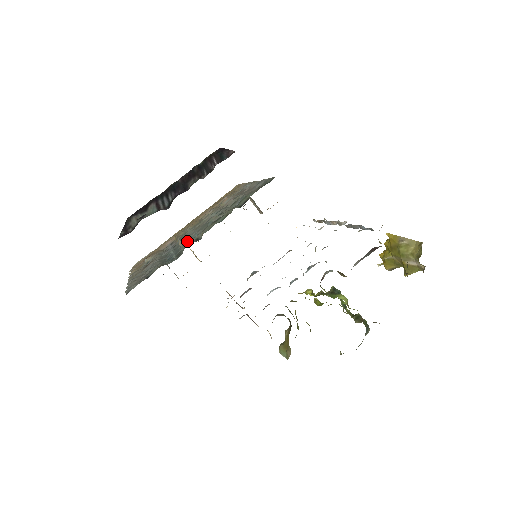
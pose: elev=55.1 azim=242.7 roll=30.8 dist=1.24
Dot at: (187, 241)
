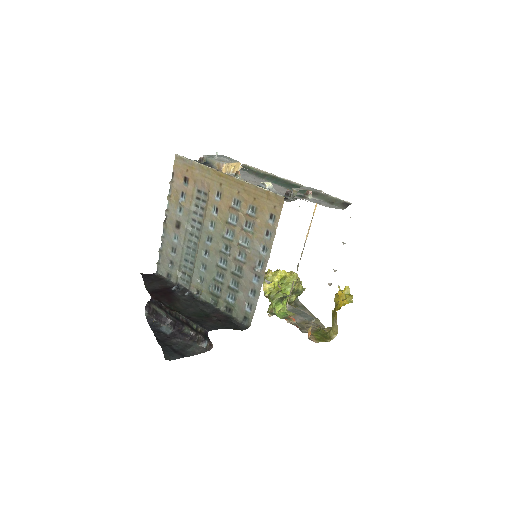
Dot at: (197, 271)
